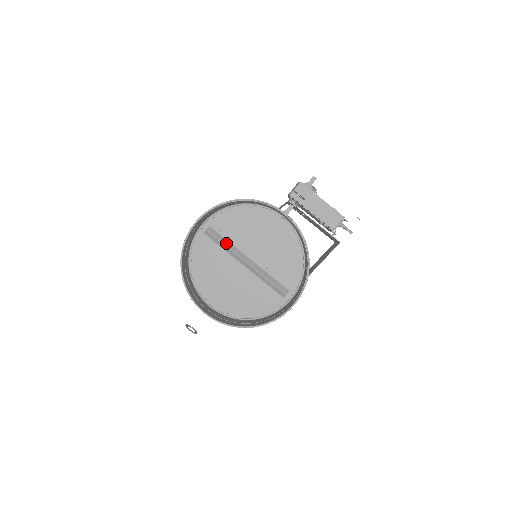
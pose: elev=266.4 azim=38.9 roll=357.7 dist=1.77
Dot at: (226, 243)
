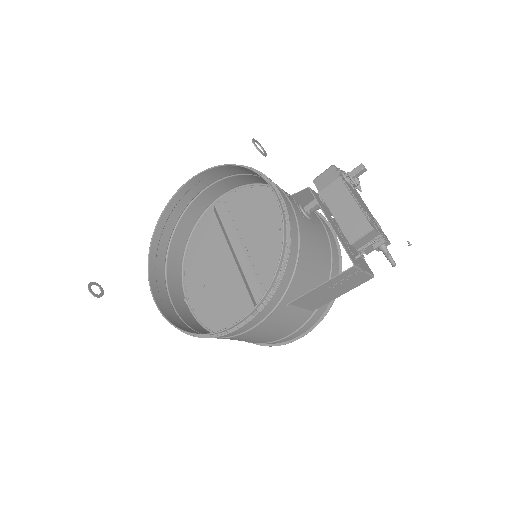
Dot at: (228, 227)
